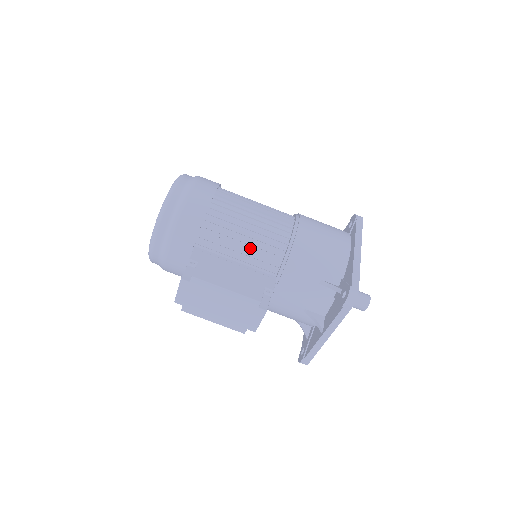
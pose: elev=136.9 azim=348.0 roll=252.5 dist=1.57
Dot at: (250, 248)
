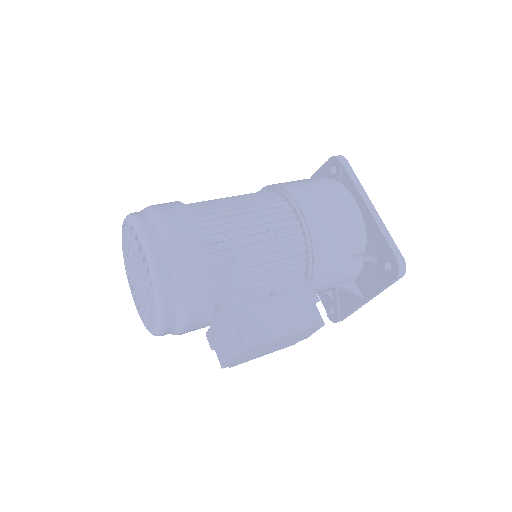
Dot at: (270, 268)
